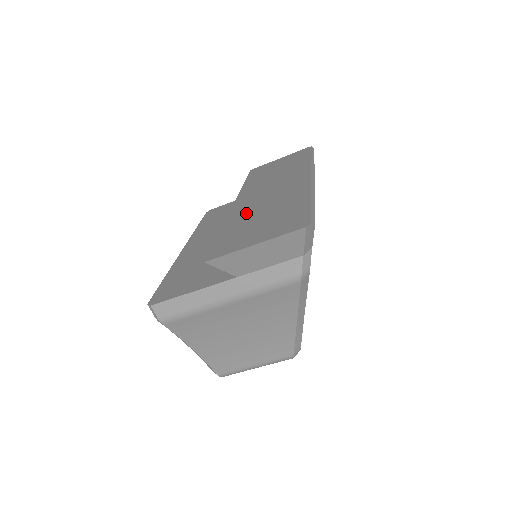
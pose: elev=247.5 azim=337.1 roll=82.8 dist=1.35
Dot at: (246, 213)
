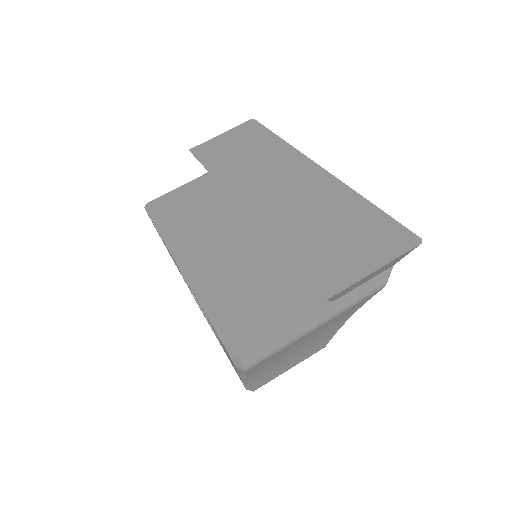
Dot at: (290, 223)
